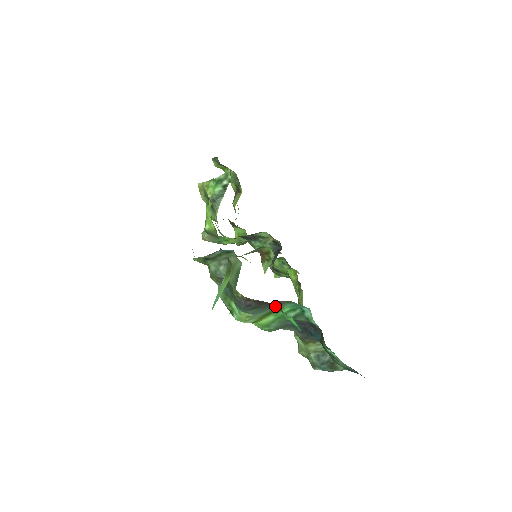
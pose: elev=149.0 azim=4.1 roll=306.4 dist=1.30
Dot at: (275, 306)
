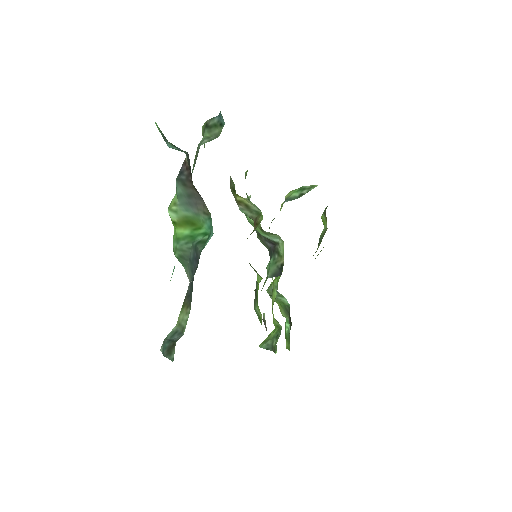
Dot at: (198, 210)
